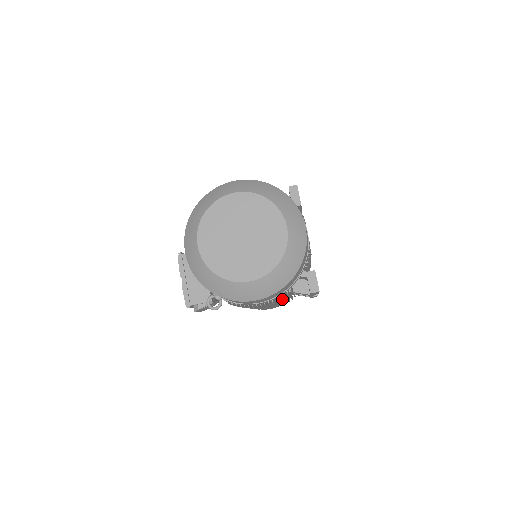
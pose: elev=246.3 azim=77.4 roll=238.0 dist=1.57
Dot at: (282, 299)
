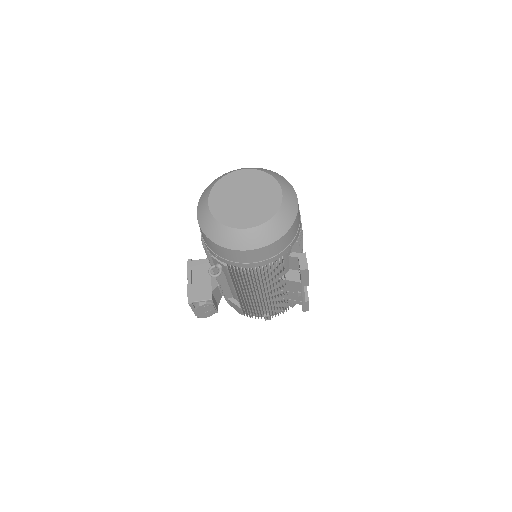
Dot at: (275, 277)
